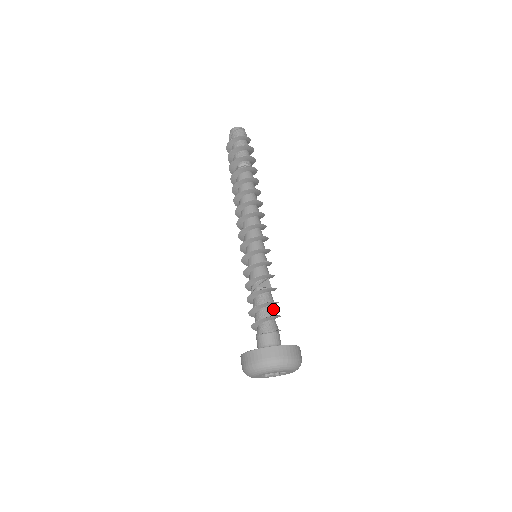
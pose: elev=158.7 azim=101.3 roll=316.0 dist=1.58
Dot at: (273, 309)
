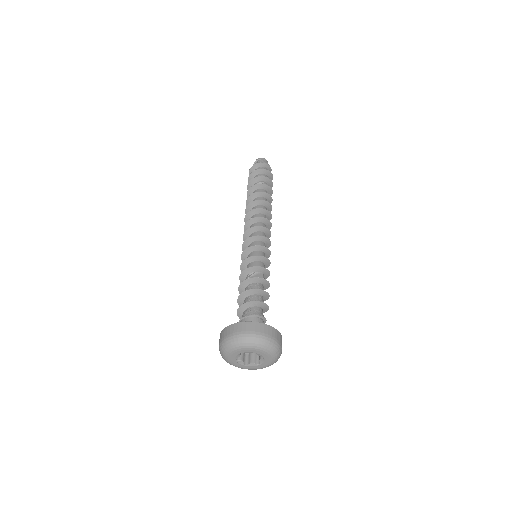
Dot at: (260, 298)
